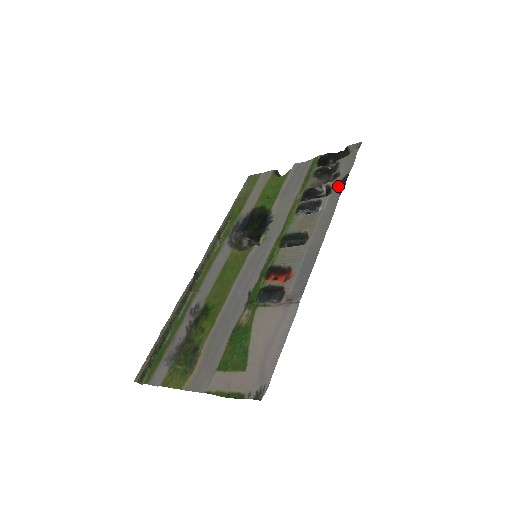
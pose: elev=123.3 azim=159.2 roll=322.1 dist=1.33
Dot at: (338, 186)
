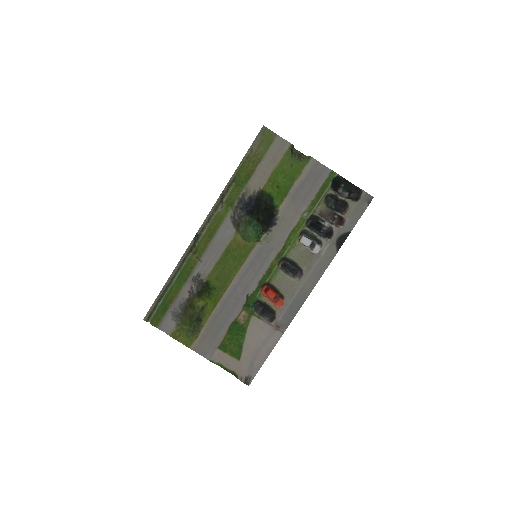
Dot at: (339, 239)
